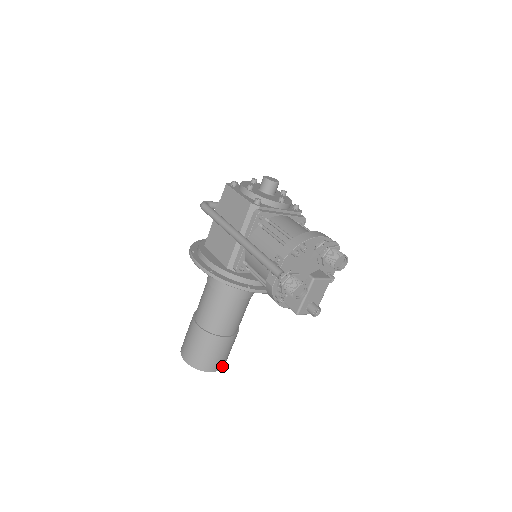
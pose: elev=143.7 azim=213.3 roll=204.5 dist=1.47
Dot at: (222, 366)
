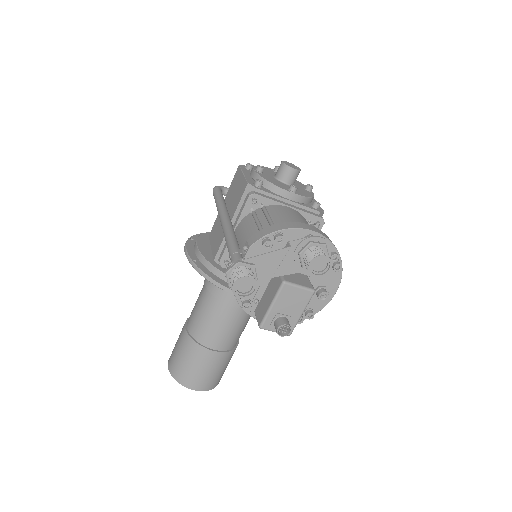
Dot at: (208, 387)
